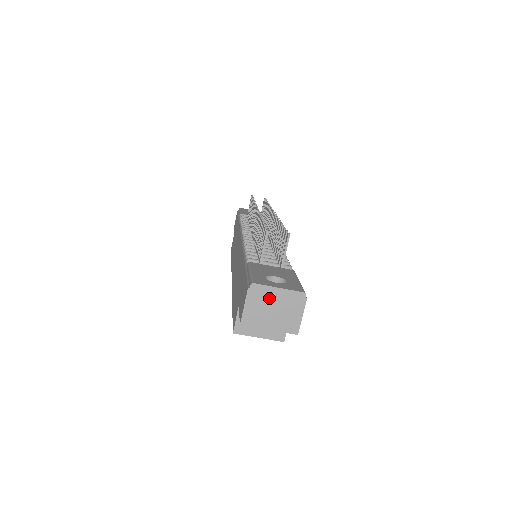
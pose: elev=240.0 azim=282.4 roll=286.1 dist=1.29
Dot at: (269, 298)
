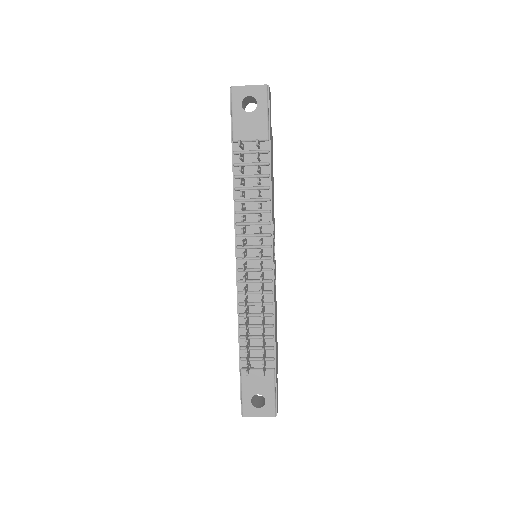
Dot at: occluded
